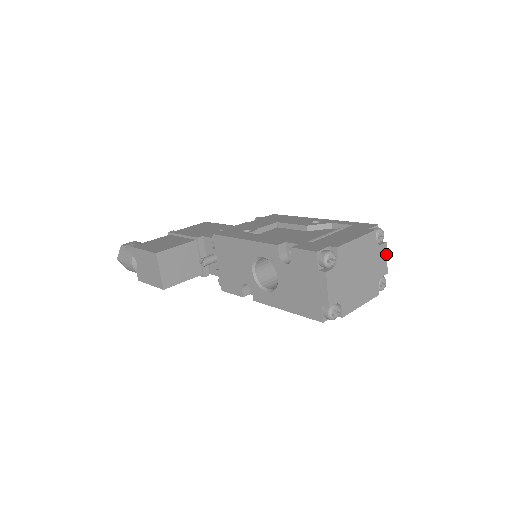
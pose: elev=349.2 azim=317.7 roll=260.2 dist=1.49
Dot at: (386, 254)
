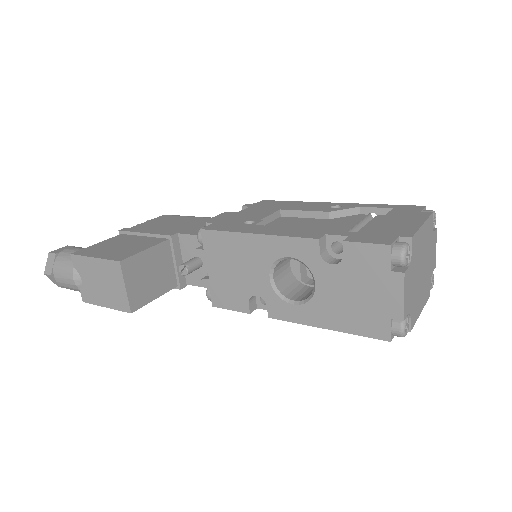
Dot at: occluded
